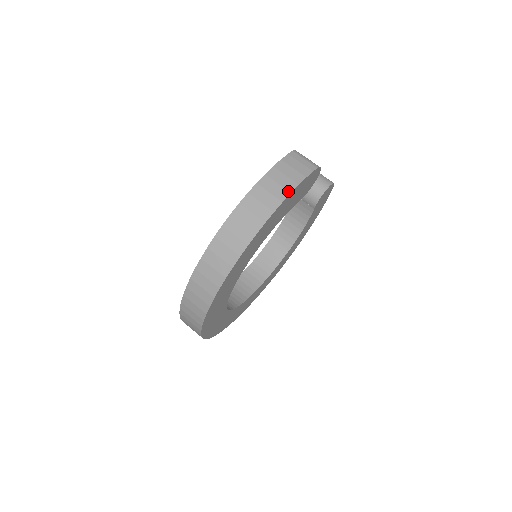
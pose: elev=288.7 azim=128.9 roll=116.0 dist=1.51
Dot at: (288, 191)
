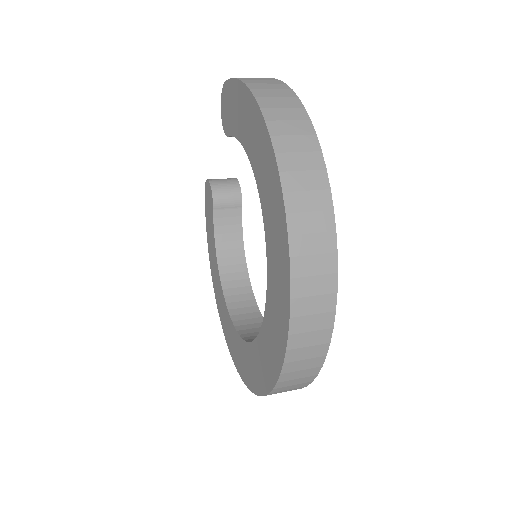
Dot at: (276, 80)
